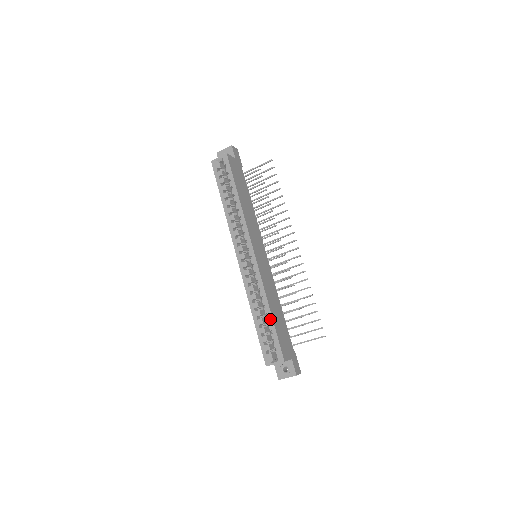
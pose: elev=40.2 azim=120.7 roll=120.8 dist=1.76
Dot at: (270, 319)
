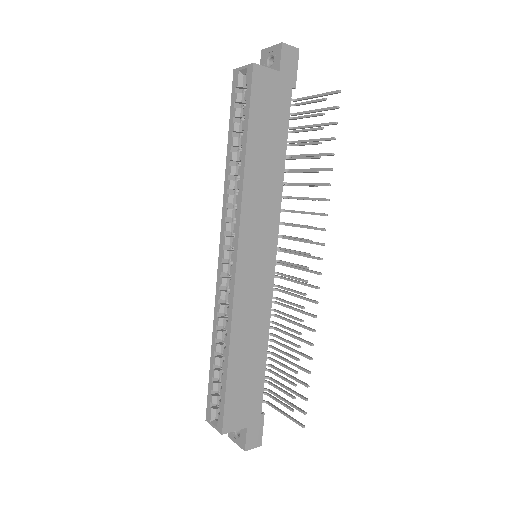
Dot at: (225, 368)
